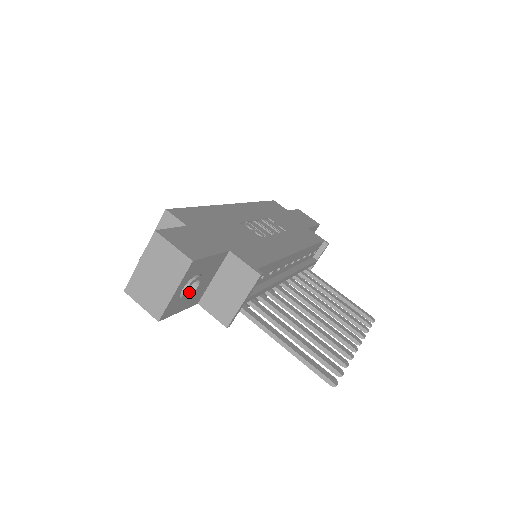
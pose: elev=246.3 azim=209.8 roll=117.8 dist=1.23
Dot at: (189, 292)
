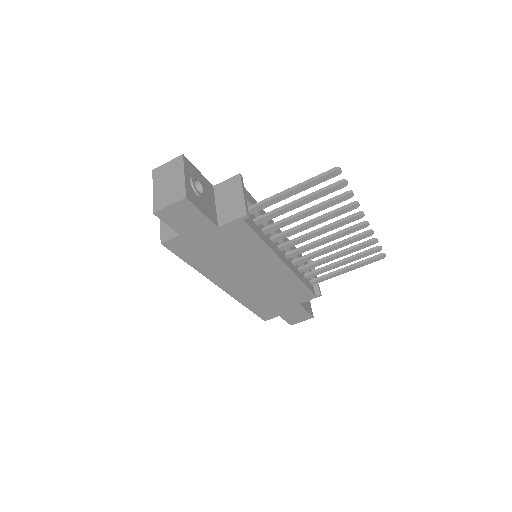
Dot at: (199, 194)
